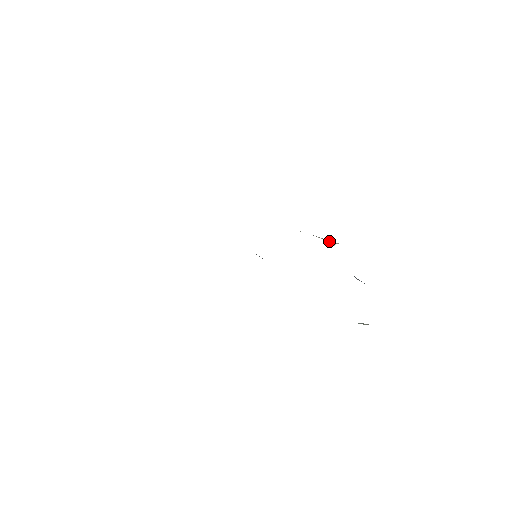
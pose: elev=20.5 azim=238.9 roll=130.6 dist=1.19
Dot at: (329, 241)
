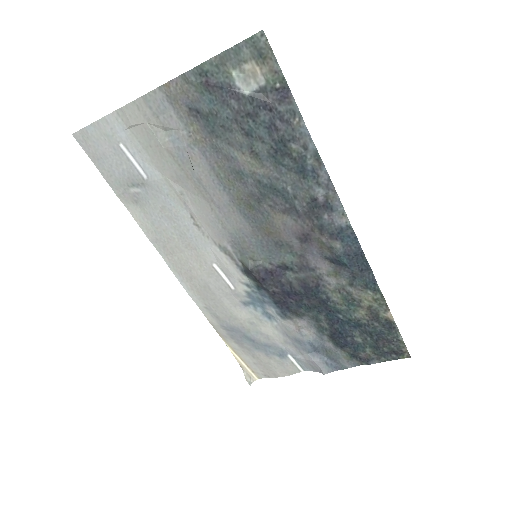
Dot at: (247, 374)
